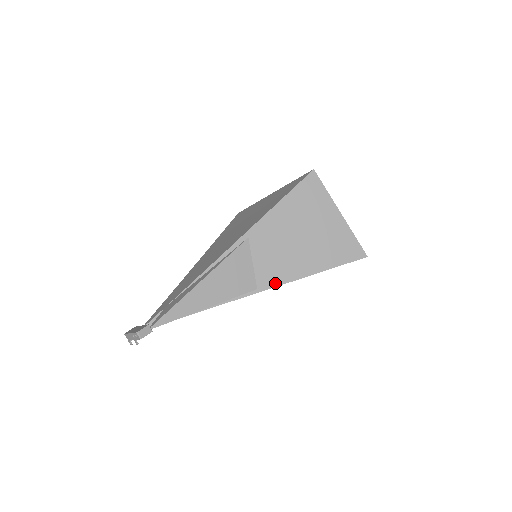
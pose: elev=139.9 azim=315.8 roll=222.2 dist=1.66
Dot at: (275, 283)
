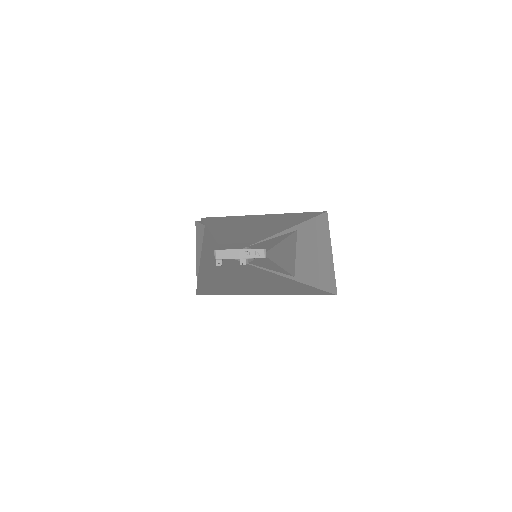
Dot at: (302, 280)
